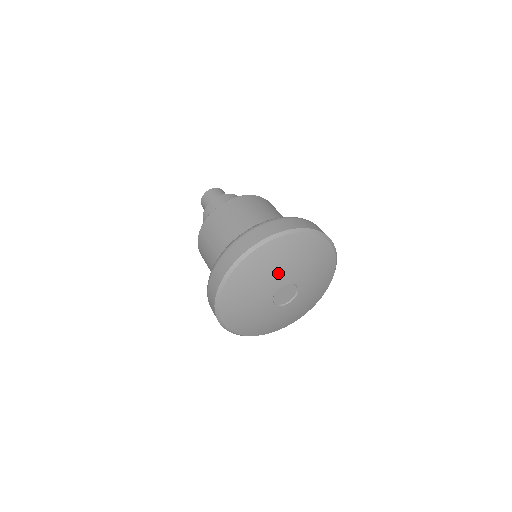
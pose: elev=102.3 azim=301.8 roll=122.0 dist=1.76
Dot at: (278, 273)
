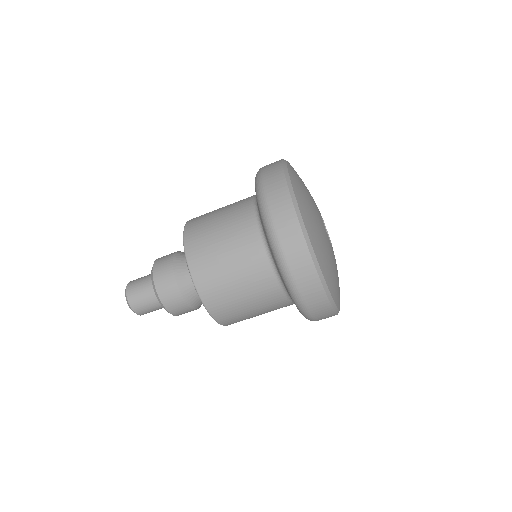
Dot at: (312, 199)
